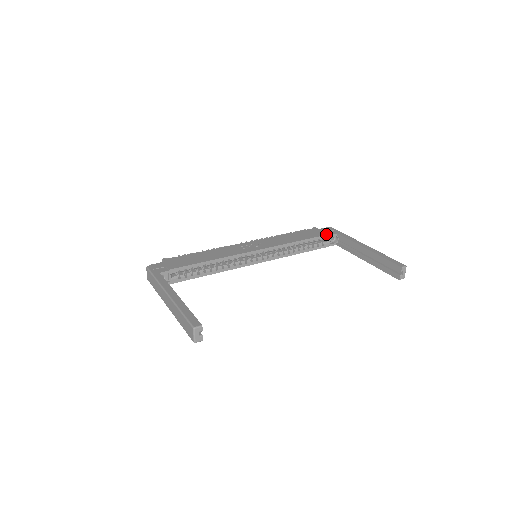
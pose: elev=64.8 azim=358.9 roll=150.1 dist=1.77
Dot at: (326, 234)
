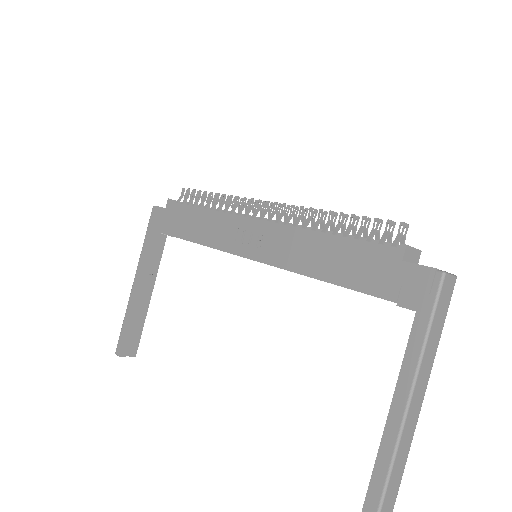
Dot at: (385, 297)
